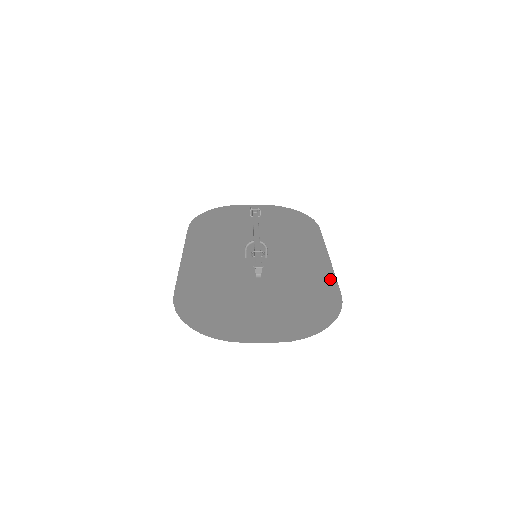
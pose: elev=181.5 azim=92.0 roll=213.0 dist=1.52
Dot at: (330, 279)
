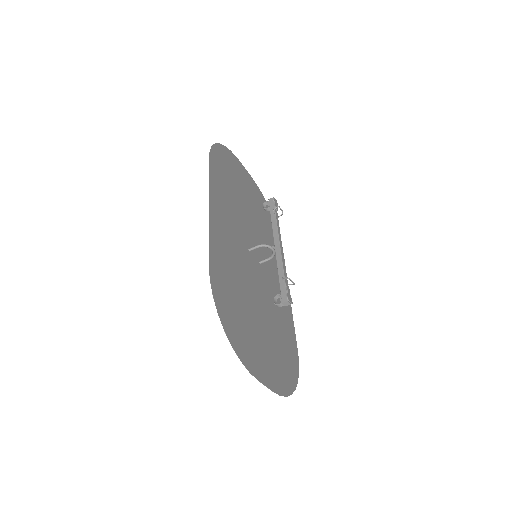
Dot at: (292, 327)
